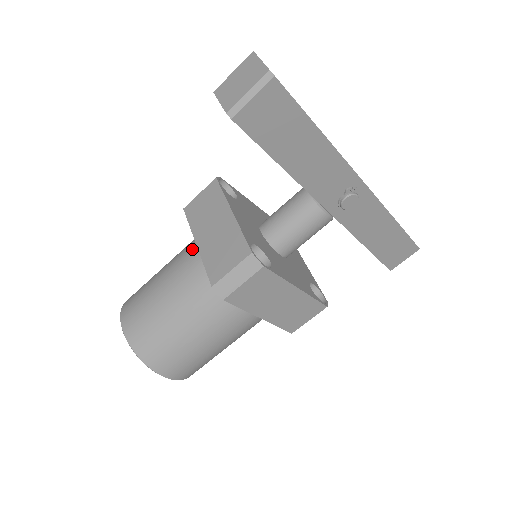
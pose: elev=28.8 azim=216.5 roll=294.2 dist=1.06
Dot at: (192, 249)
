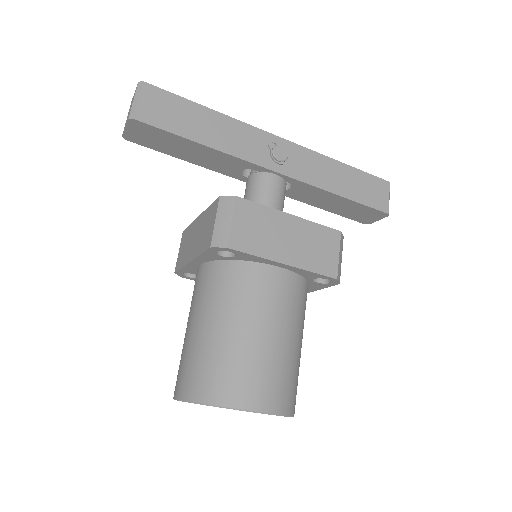
Dot at: (195, 280)
